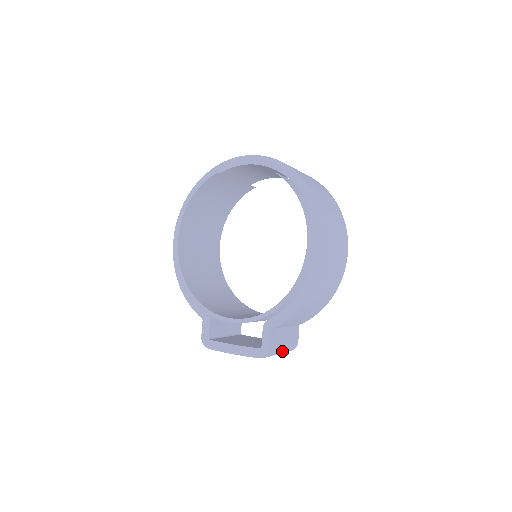
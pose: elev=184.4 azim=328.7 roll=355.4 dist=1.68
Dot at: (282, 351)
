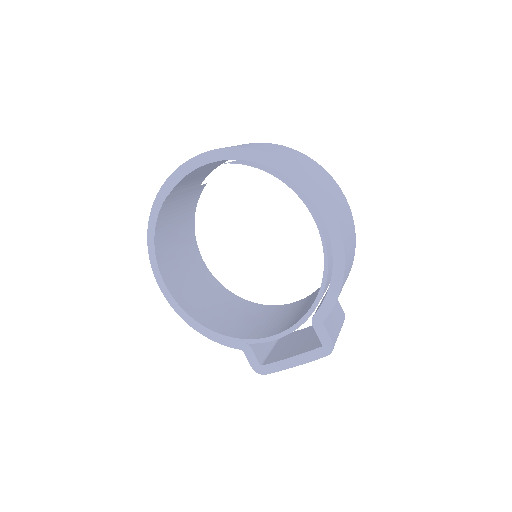
Dot at: occluded
